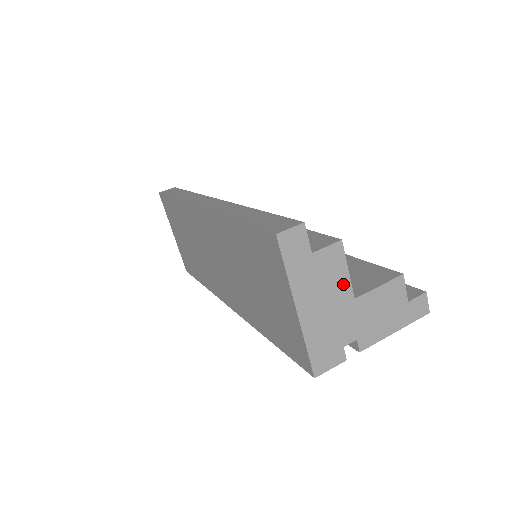
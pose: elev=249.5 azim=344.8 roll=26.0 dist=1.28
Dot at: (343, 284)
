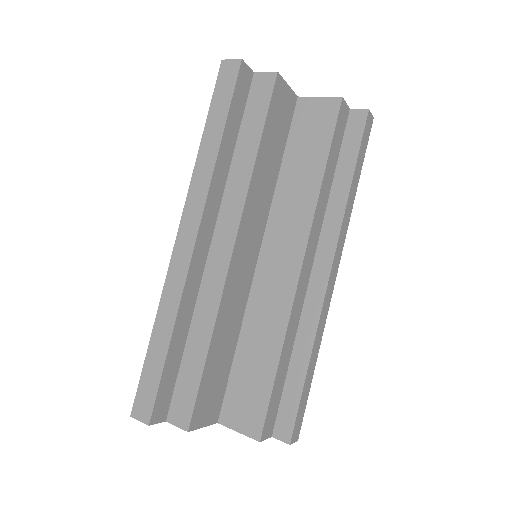
Dot at: occluded
